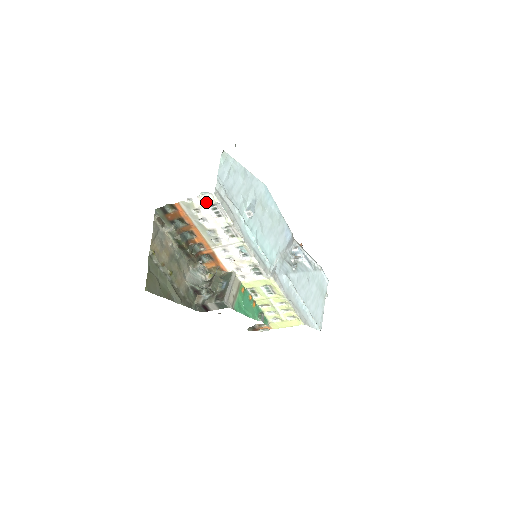
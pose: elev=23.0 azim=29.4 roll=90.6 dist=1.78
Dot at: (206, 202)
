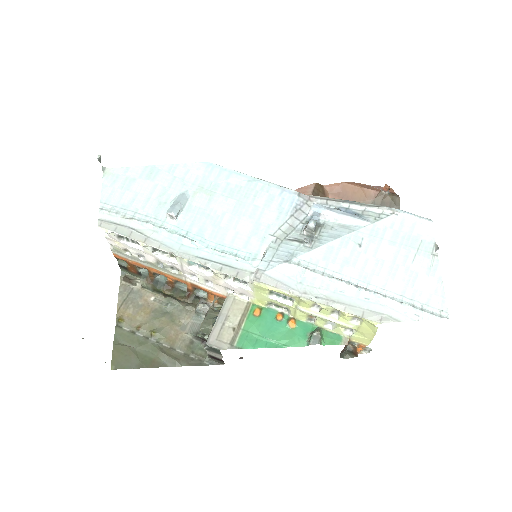
Dot at: (113, 238)
